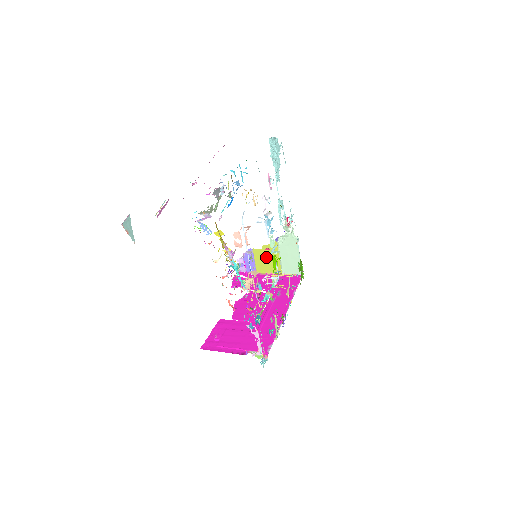
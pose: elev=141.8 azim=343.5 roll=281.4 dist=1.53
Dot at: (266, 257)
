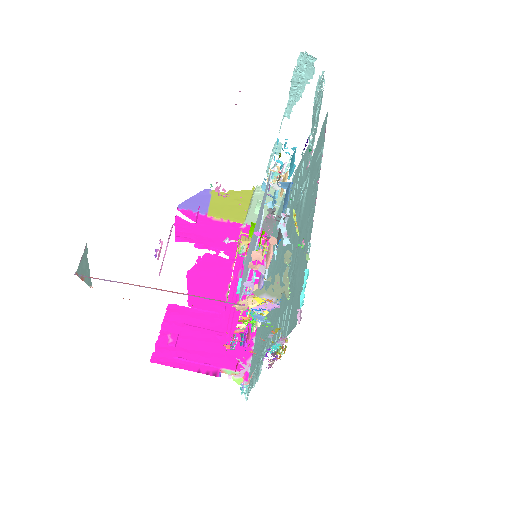
Dot at: (229, 203)
